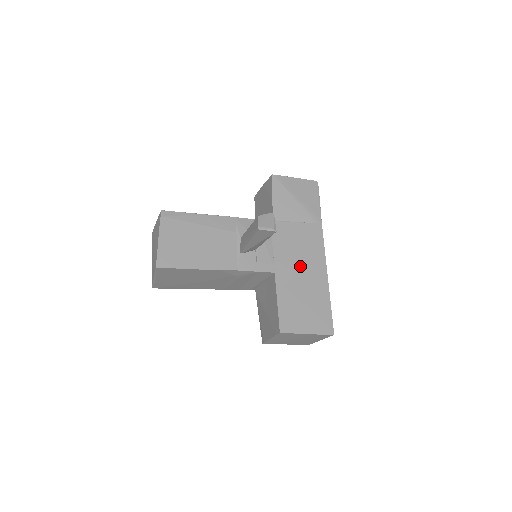
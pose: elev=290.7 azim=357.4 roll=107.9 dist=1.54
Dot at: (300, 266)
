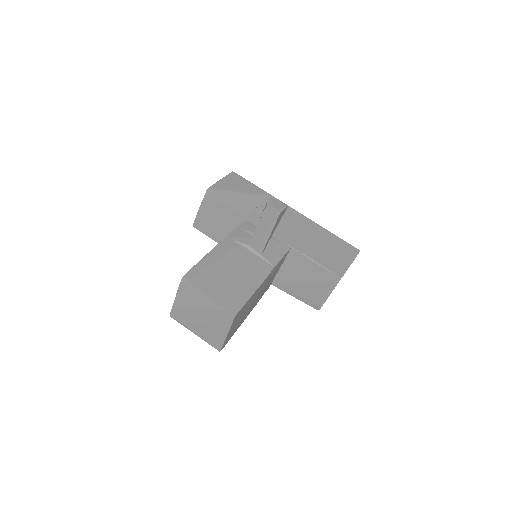
Dot at: (296, 230)
